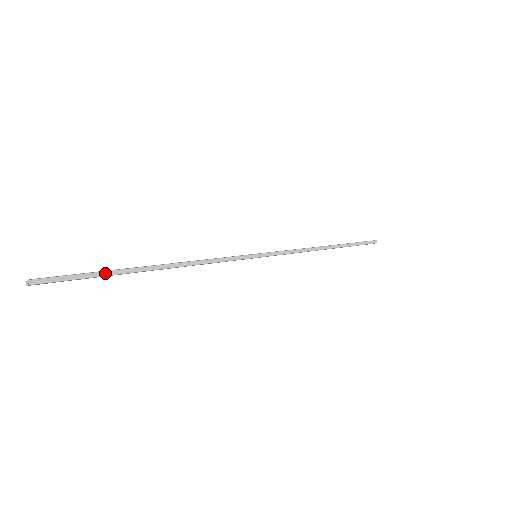
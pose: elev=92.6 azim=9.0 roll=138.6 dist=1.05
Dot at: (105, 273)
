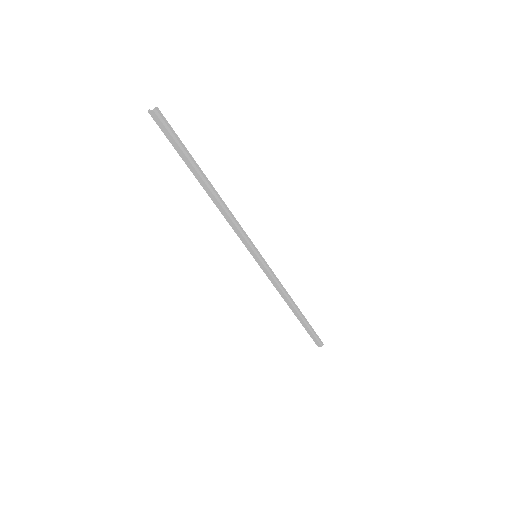
Dot at: (186, 154)
